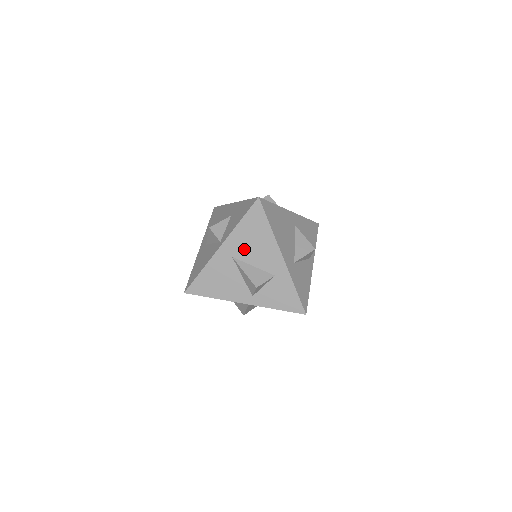
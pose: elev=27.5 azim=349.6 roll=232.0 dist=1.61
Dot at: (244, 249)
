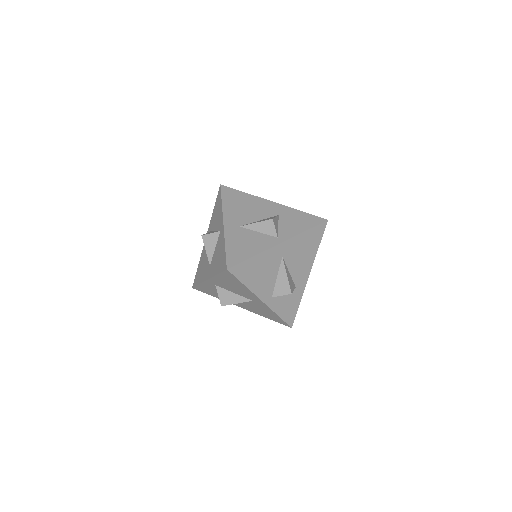
Dot at: (293, 255)
